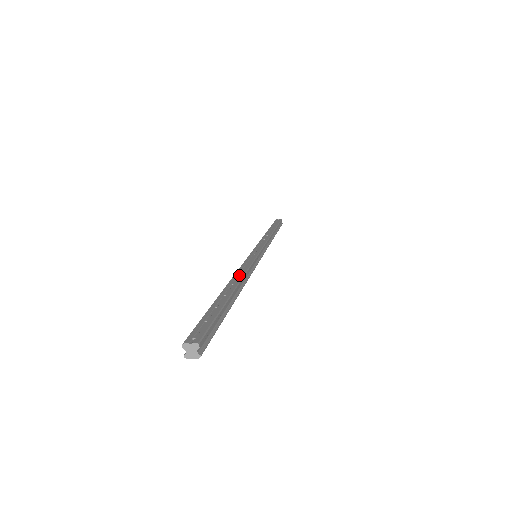
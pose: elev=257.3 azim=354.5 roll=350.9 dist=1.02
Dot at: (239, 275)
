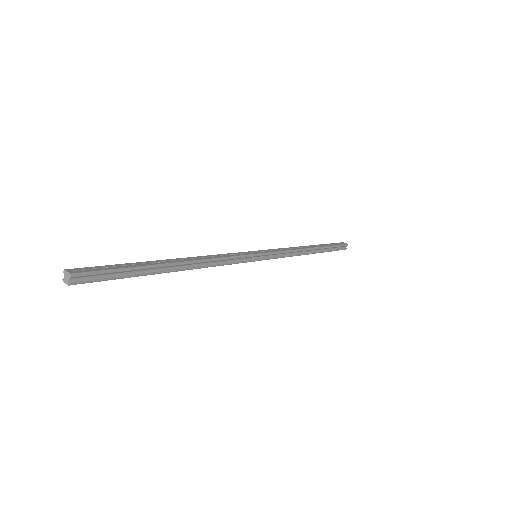
Dot at: (201, 258)
